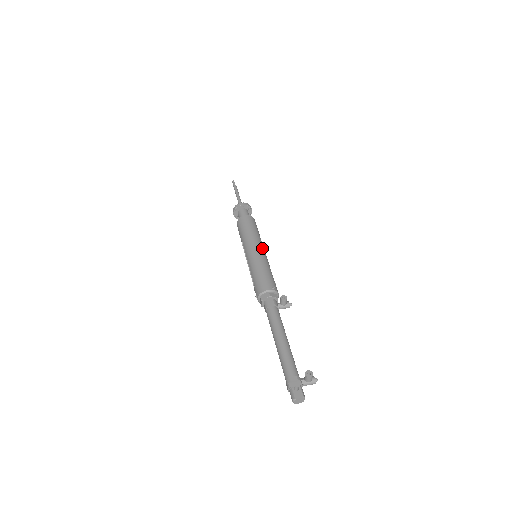
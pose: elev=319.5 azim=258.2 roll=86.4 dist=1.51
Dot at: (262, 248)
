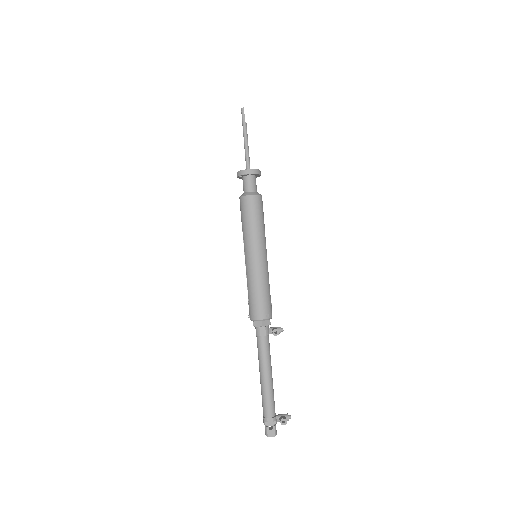
Dot at: (264, 252)
